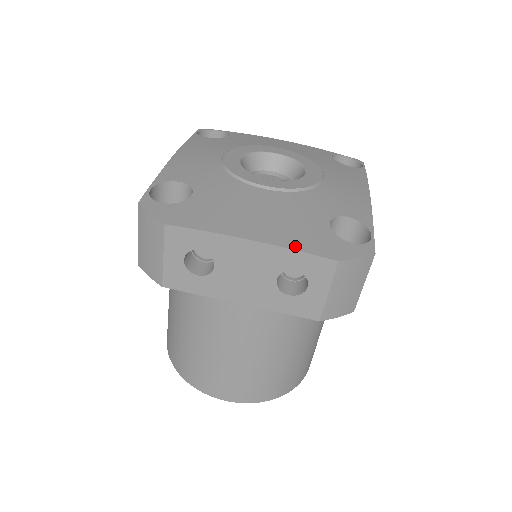
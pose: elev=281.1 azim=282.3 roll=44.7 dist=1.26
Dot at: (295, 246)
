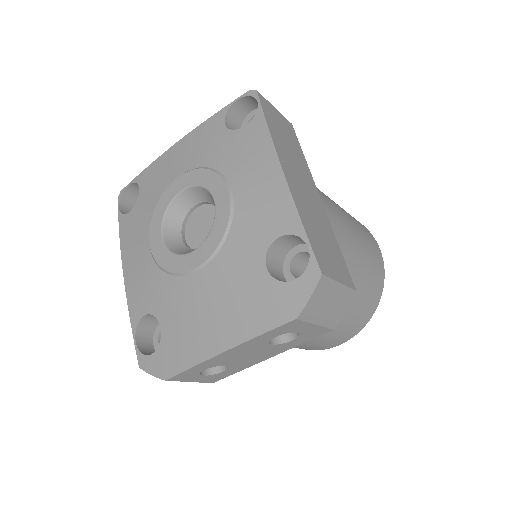
Dot at: (256, 331)
